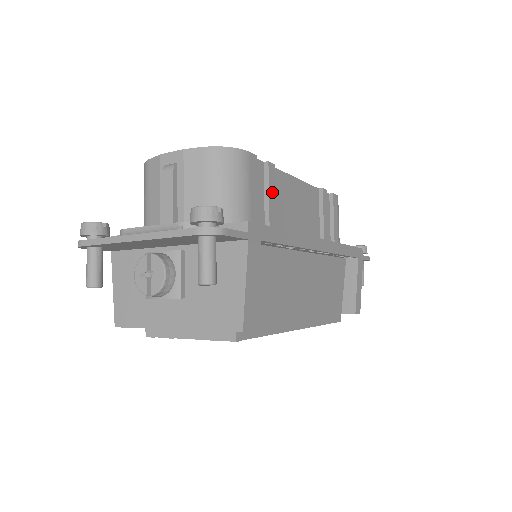
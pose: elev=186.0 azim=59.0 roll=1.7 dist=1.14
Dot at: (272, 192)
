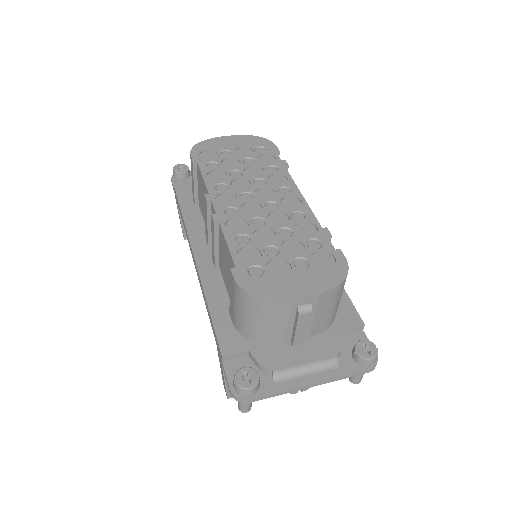
Dot at: occluded
